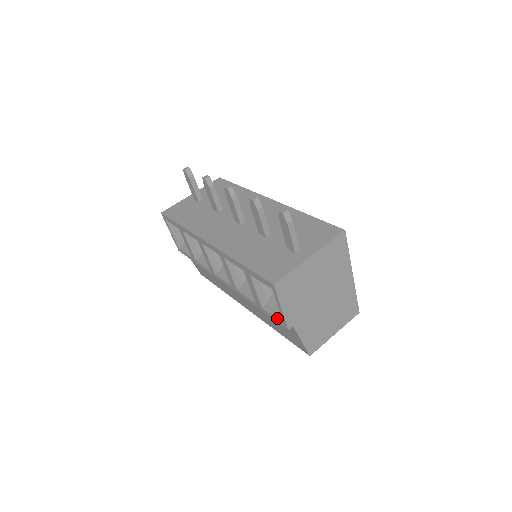
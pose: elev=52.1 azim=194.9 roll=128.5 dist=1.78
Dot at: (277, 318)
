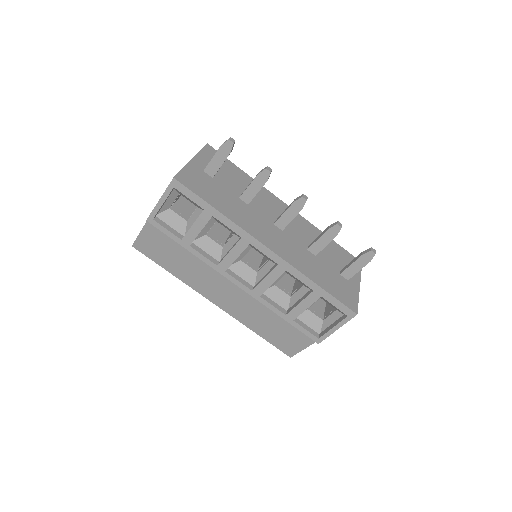
Dot at: (311, 333)
